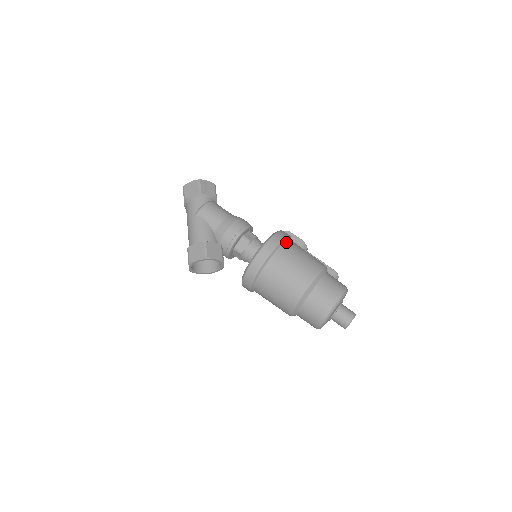
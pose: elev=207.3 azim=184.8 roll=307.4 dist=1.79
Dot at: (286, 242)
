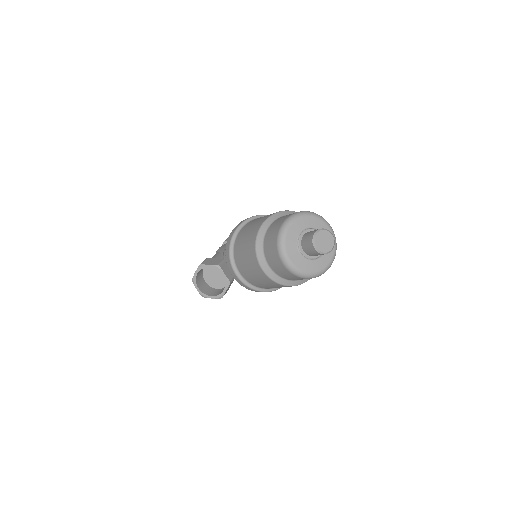
Dot at: occluded
